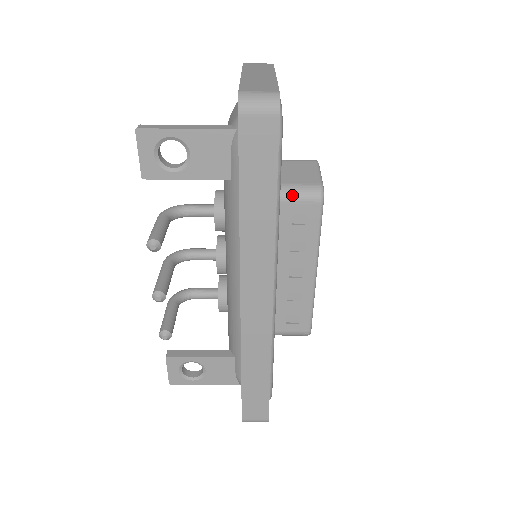
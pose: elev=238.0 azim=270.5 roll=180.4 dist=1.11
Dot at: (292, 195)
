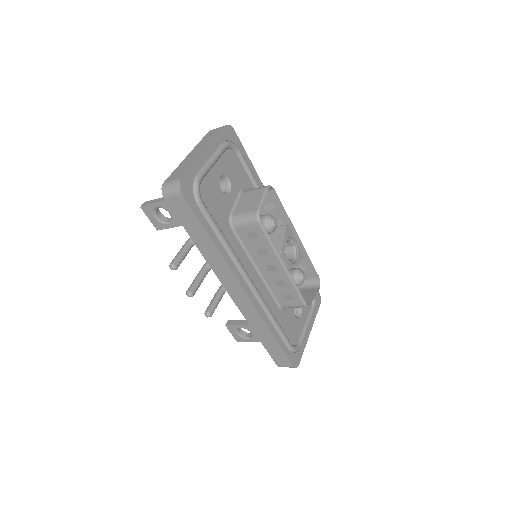
Dot at: (240, 222)
